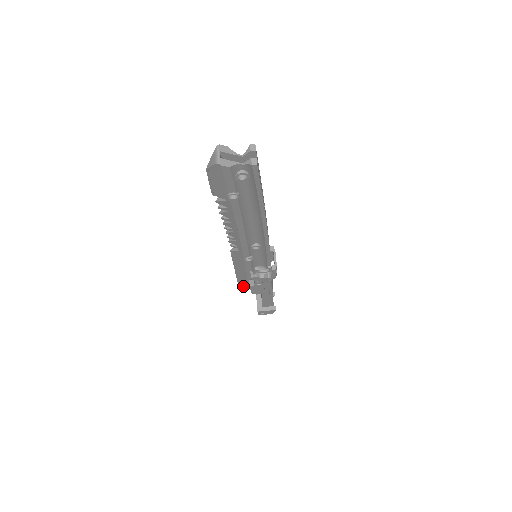
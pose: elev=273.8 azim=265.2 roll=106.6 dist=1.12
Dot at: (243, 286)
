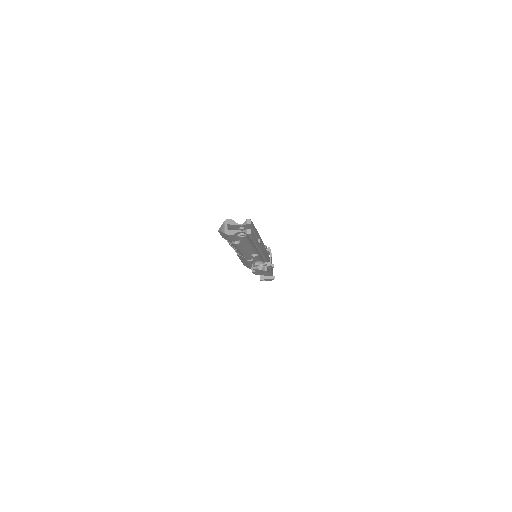
Dot at: occluded
